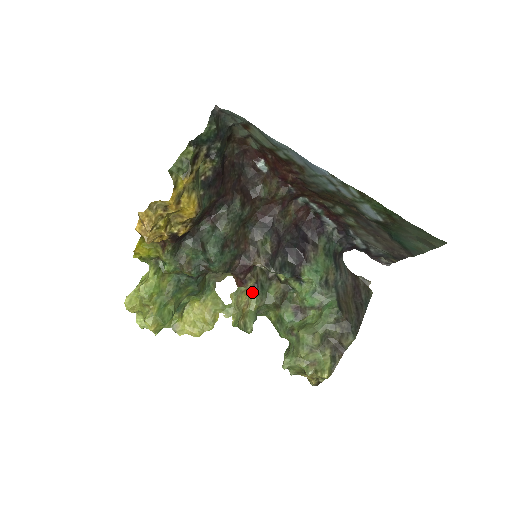
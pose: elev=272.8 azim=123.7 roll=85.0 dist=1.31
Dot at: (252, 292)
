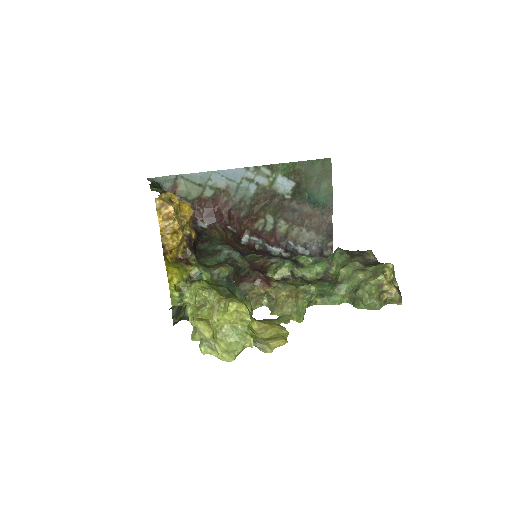
Dot at: (282, 284)
